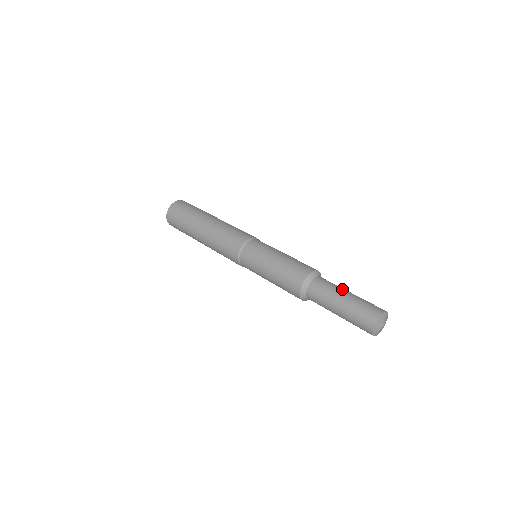
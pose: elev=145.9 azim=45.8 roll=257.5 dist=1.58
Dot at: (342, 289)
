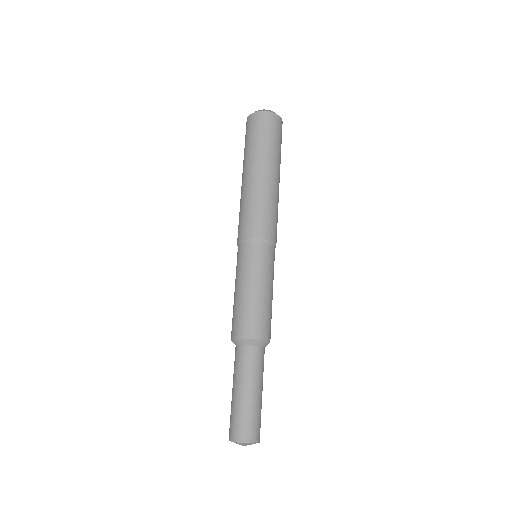
Dot at: (255, 382)
